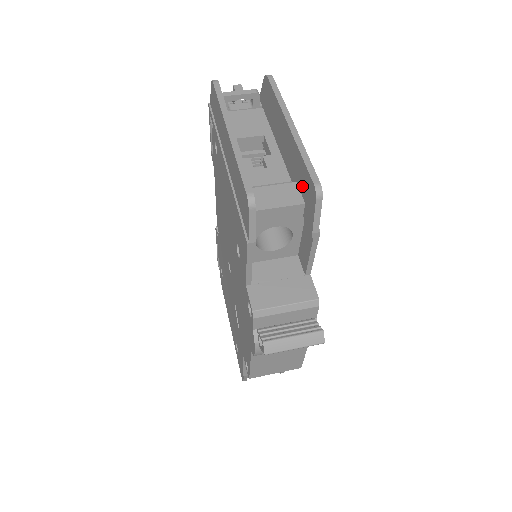
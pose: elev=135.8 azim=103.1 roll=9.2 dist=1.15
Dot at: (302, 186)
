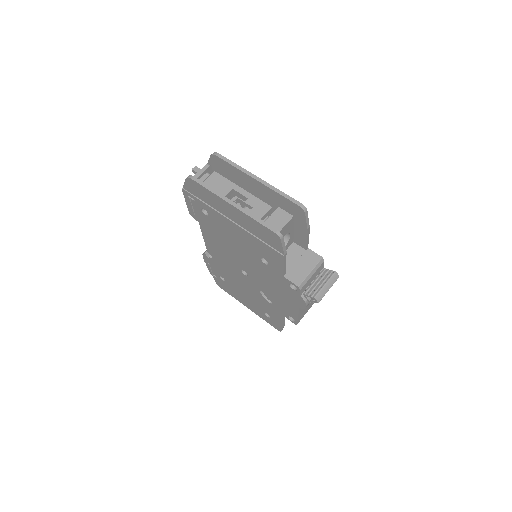
Dot at: (287, 208)
